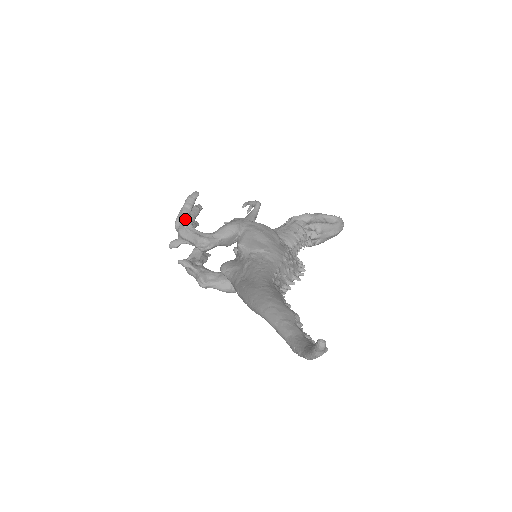
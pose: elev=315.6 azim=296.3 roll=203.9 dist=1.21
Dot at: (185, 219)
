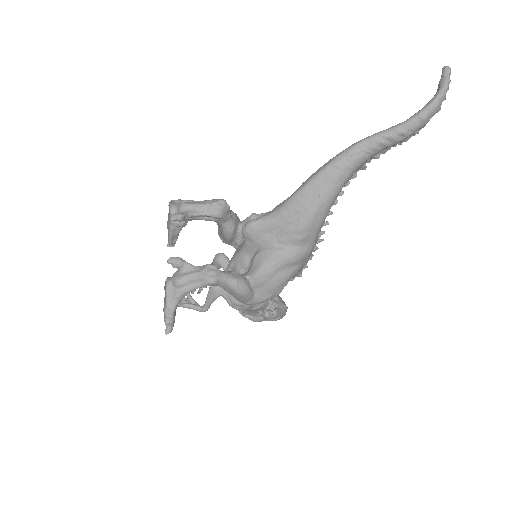
Dot at: (183, 200)
